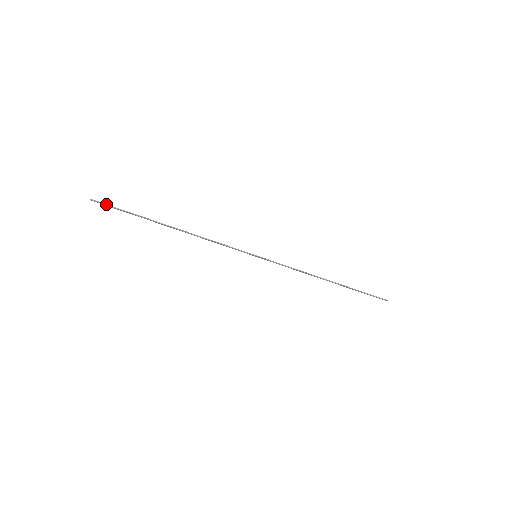
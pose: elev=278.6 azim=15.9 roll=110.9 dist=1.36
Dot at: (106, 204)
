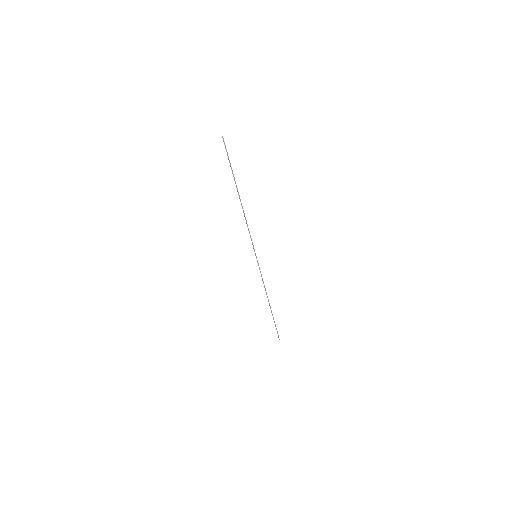
Dot at: occluded
